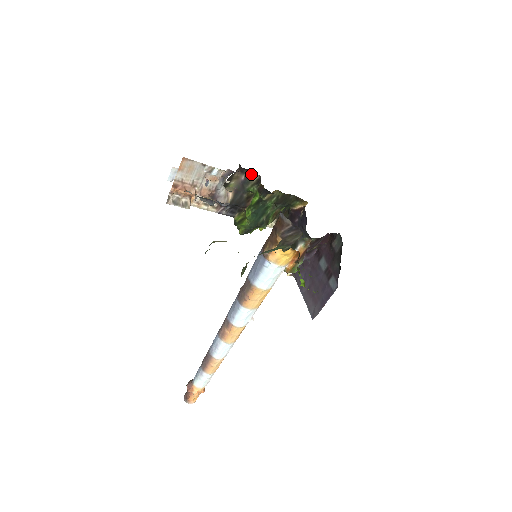
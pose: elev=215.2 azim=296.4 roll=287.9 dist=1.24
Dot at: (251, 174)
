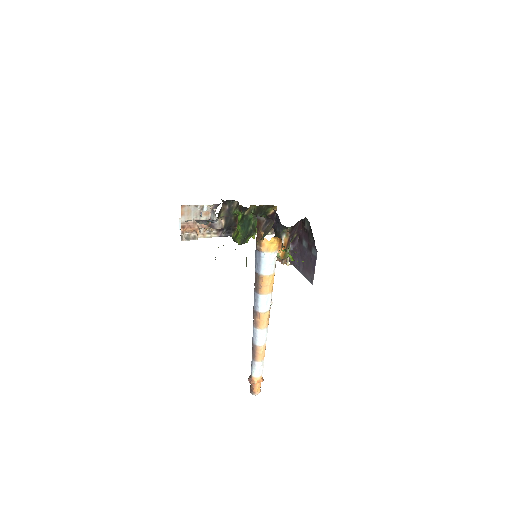
Dot at: (232, 203)
